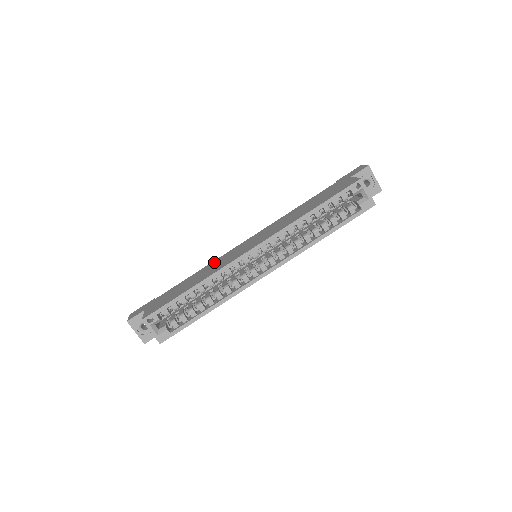
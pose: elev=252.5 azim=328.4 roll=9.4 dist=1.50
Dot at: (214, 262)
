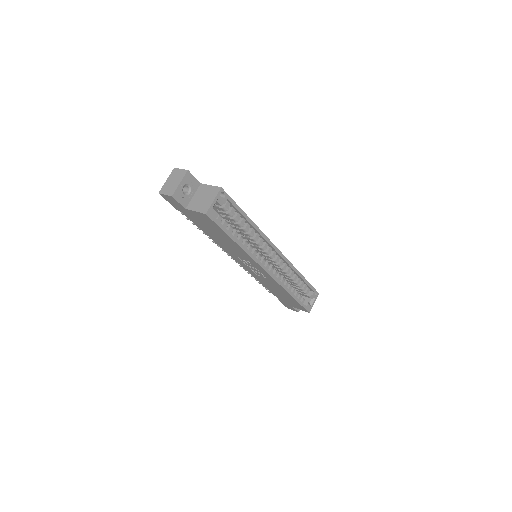
Dot at: occluded
